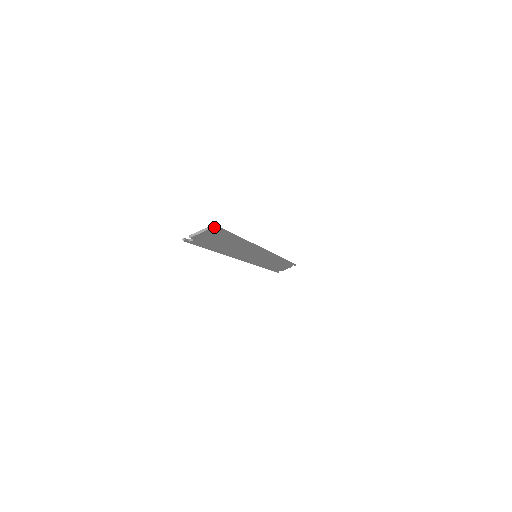
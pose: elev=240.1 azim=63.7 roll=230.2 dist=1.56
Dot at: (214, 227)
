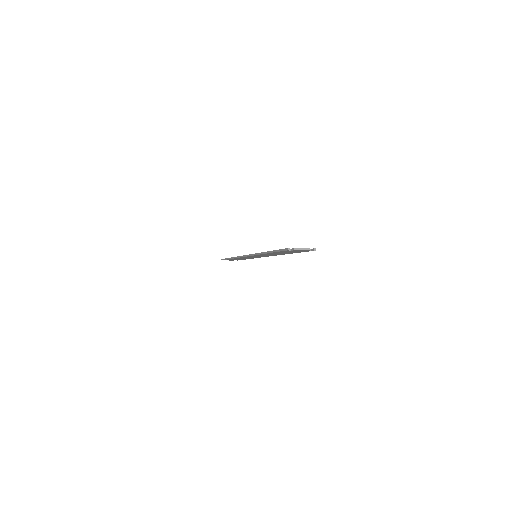
Dot at: (314, 250)
